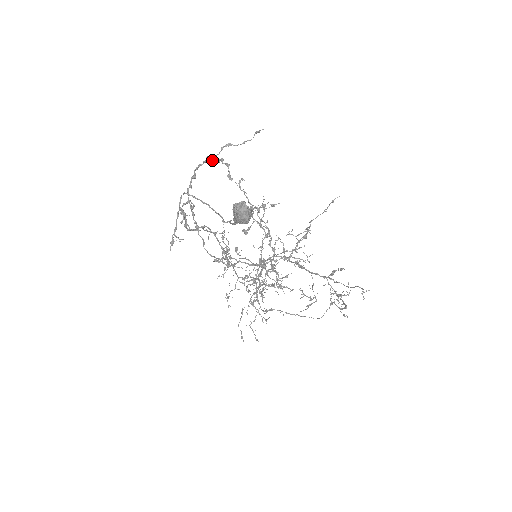
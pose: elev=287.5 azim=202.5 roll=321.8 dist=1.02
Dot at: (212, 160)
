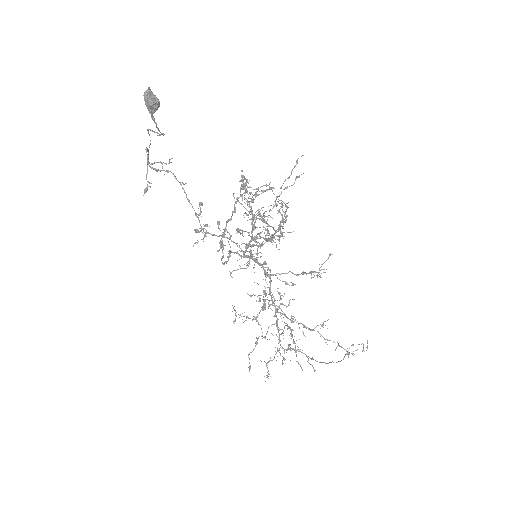
Dot at: (241, 185)
